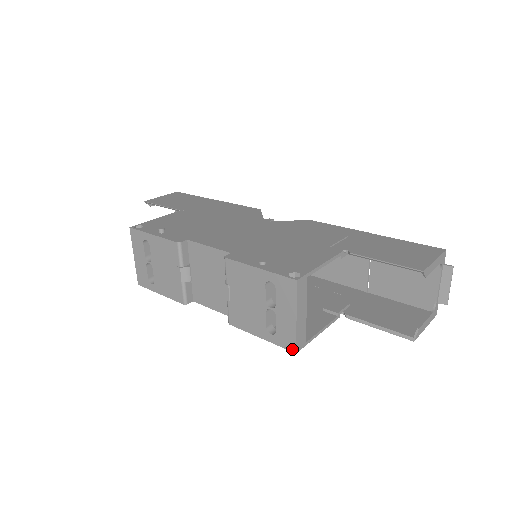
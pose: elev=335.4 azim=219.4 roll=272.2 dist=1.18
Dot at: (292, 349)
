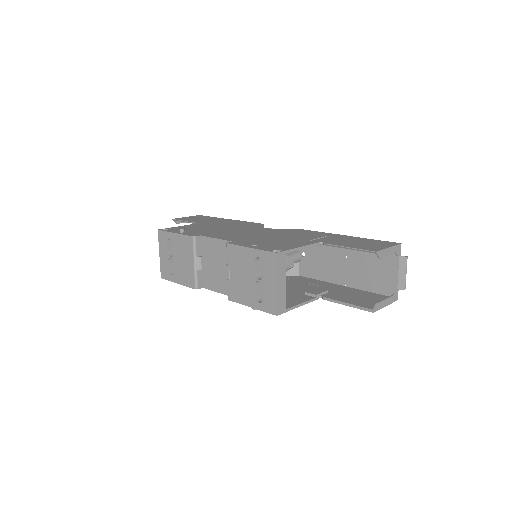
Dot at: (274, 312)
